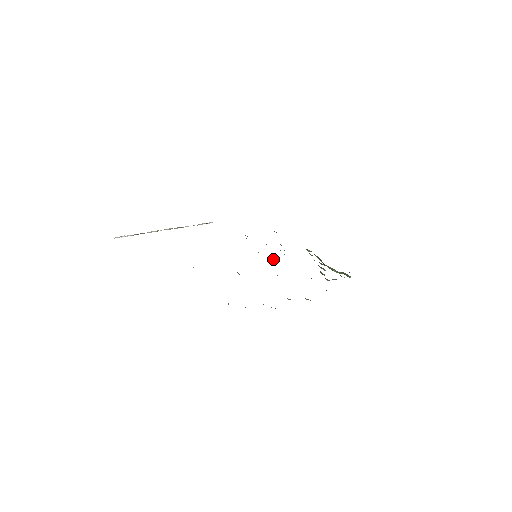
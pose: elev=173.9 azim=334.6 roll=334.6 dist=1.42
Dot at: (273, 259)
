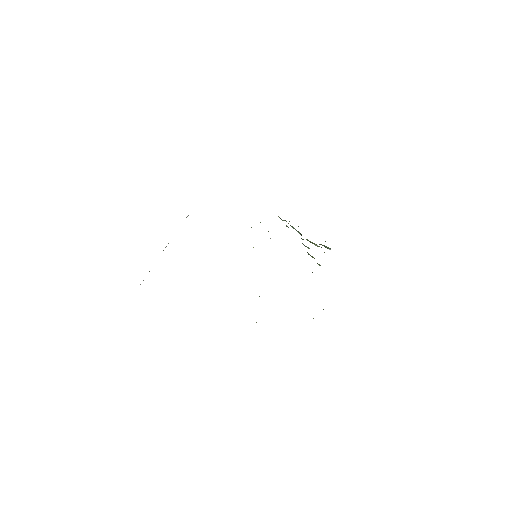
Dot at: occluded
